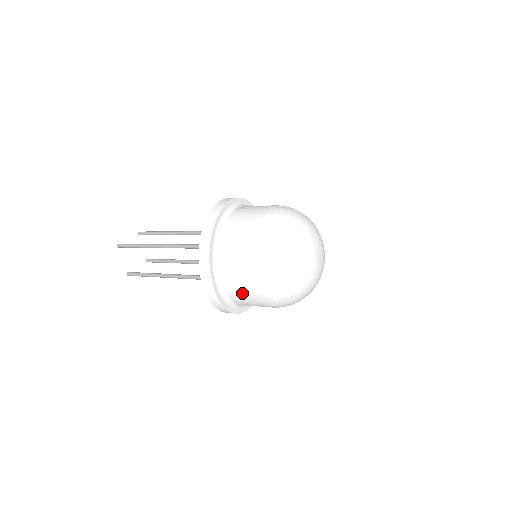
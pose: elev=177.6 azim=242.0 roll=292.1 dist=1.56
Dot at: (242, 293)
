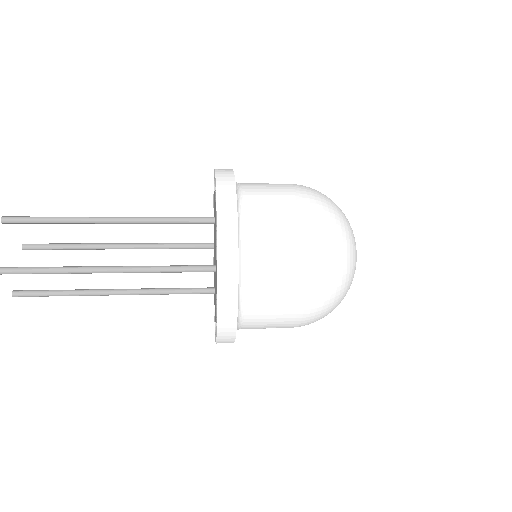
Dot at: (265, 328)
